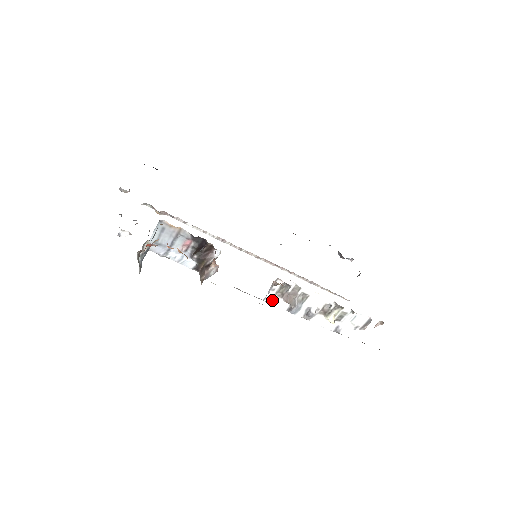
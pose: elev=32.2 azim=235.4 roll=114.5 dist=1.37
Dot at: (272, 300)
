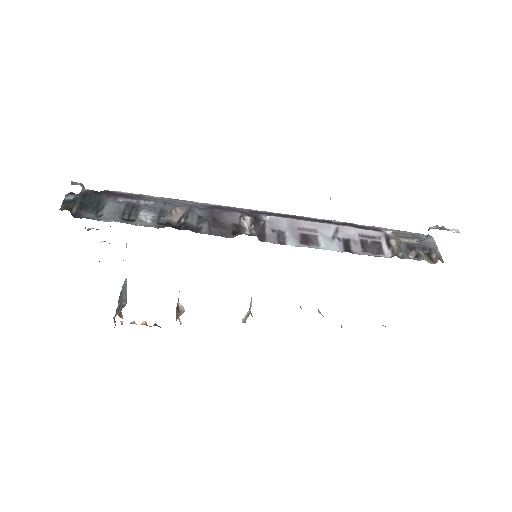
Dot at: occluded
